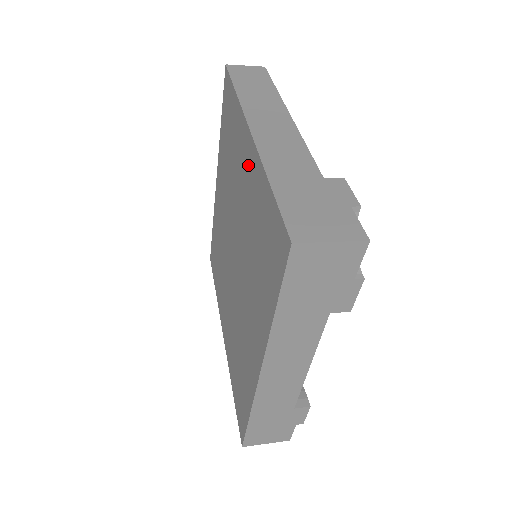
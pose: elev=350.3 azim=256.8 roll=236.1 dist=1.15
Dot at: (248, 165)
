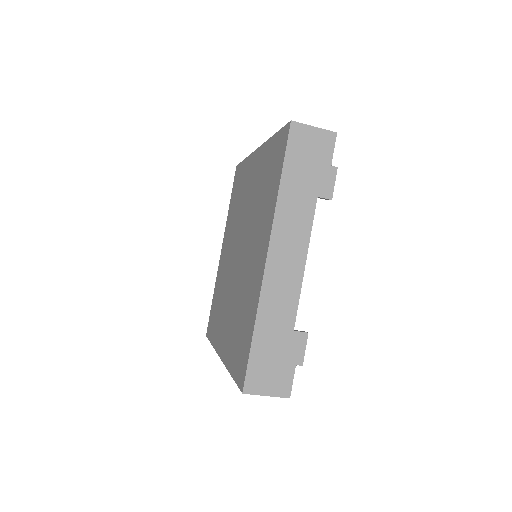
Dot at: (256, 166)
